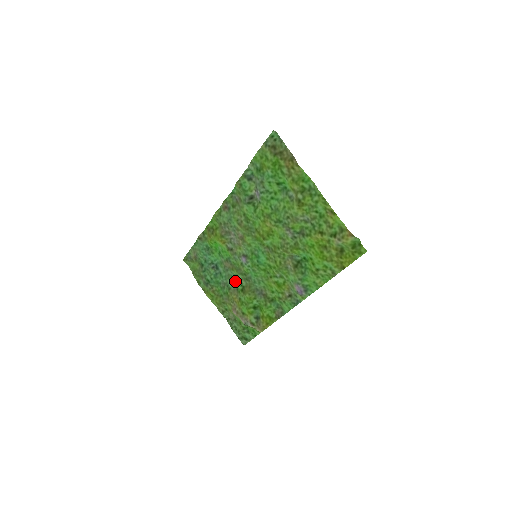
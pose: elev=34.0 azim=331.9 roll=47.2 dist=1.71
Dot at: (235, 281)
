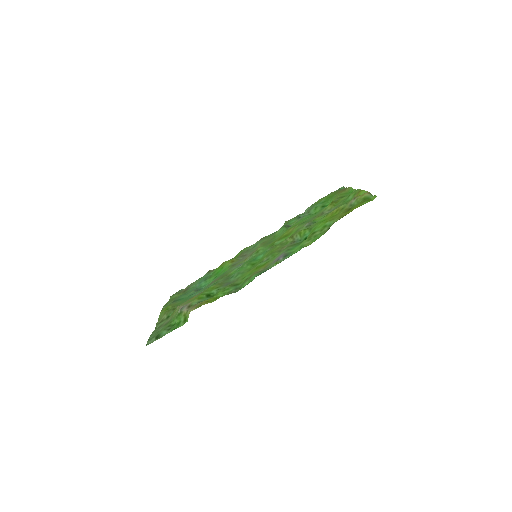
Dot at: occluded
